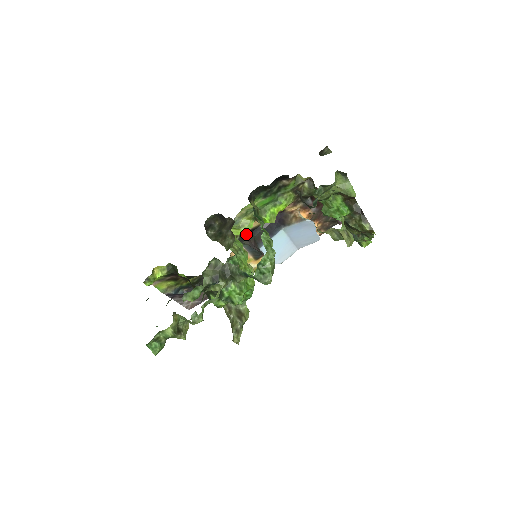
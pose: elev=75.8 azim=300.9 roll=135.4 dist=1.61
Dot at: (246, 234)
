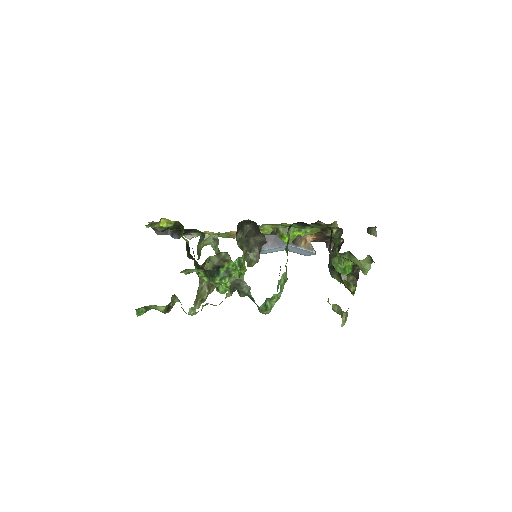
Dot at: occluded
